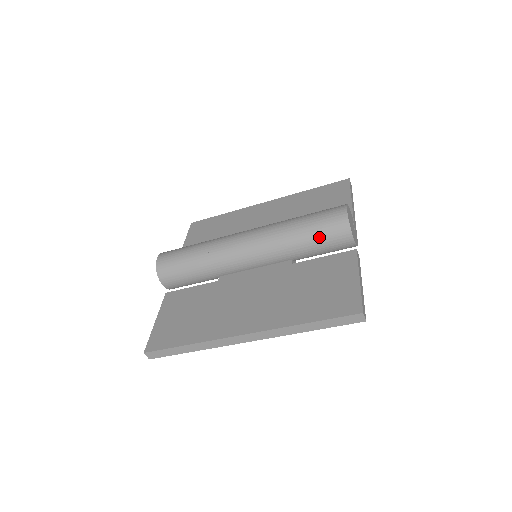
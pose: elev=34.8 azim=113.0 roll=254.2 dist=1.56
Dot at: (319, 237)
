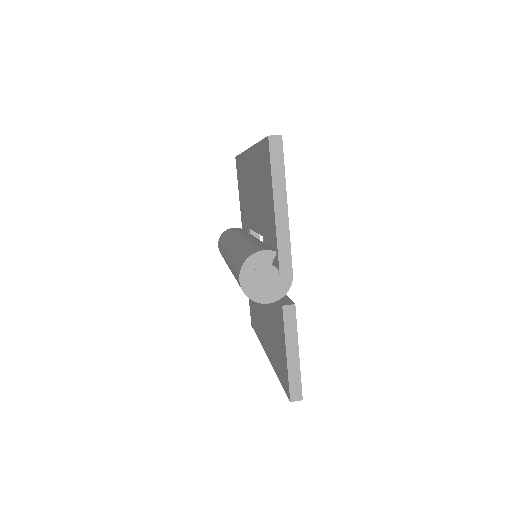
Dot at: occluded
